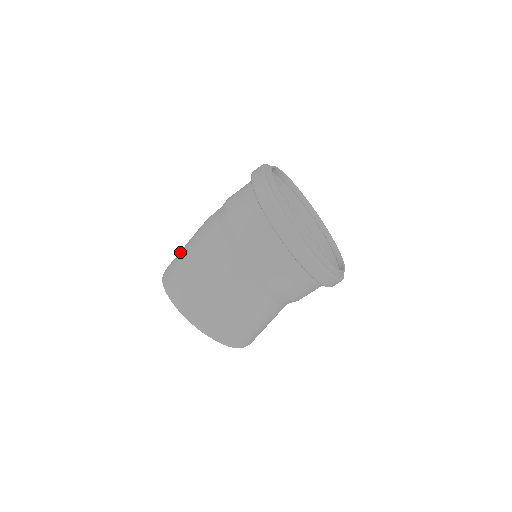
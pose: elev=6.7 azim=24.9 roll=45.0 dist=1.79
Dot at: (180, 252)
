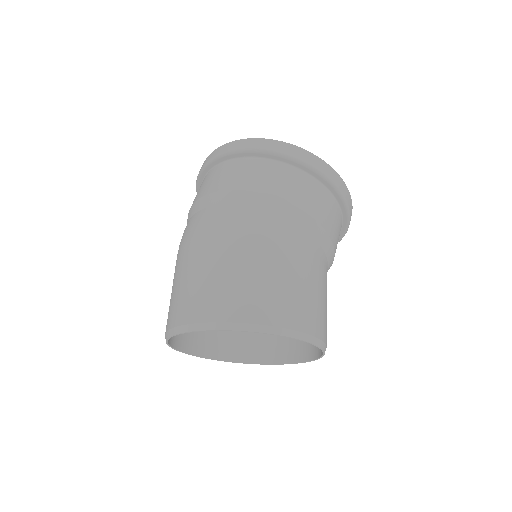
Dot at: (221, 281)
